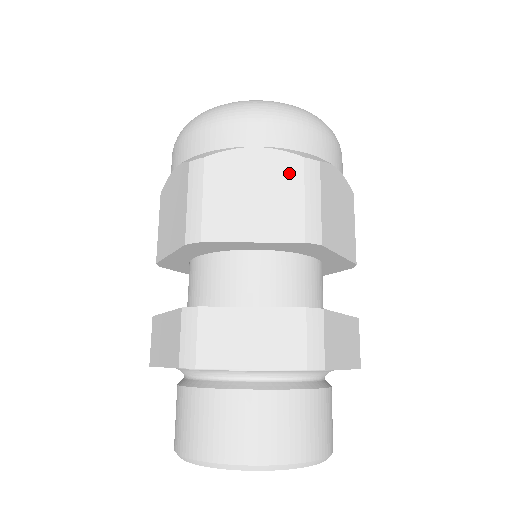
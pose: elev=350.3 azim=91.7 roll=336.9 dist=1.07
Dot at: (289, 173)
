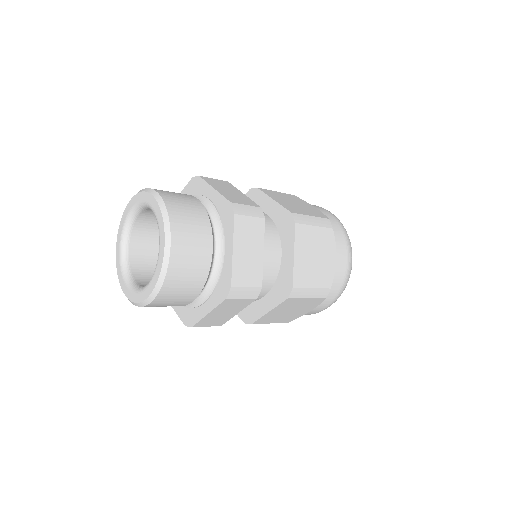
Dot at: occluded
